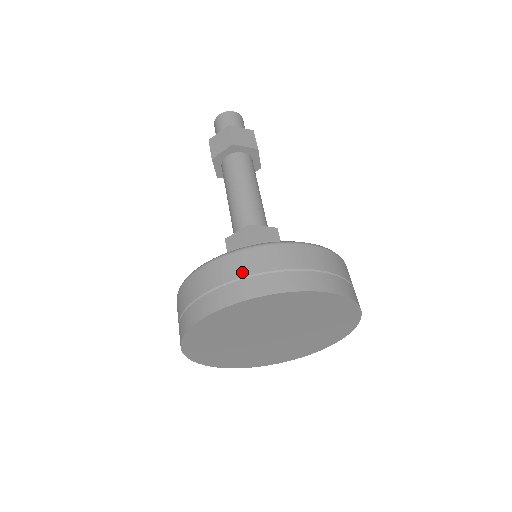
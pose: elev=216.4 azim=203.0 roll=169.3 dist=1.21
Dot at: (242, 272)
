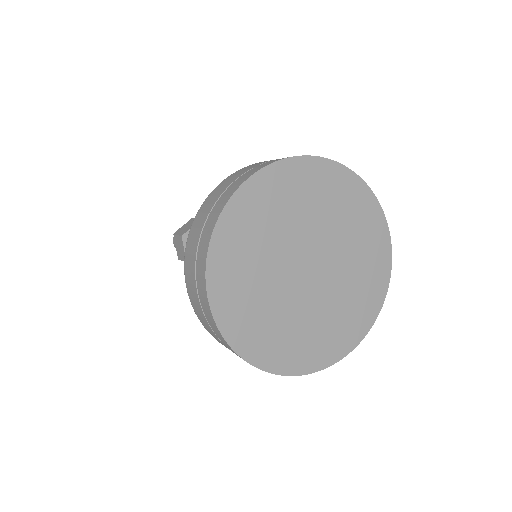
Dot at: (195, 248)
